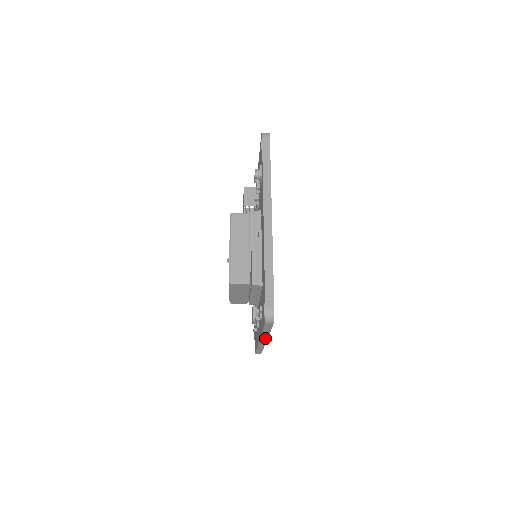
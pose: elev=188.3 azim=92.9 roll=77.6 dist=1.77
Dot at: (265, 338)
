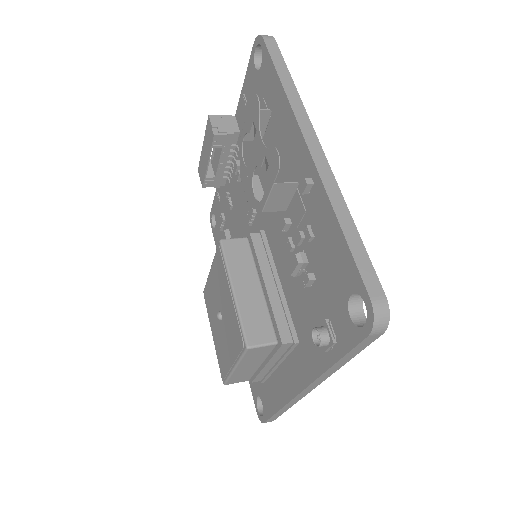
Dot at: occluded
